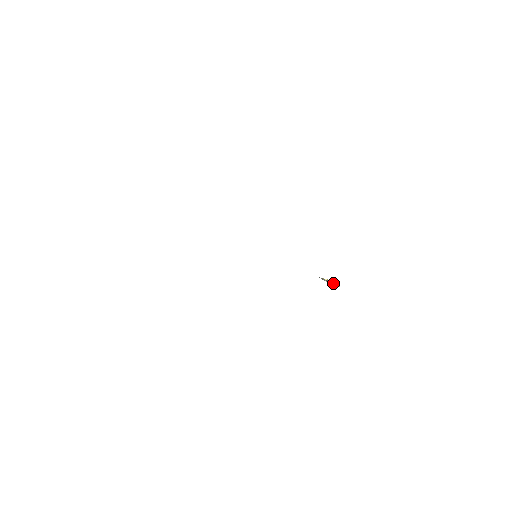
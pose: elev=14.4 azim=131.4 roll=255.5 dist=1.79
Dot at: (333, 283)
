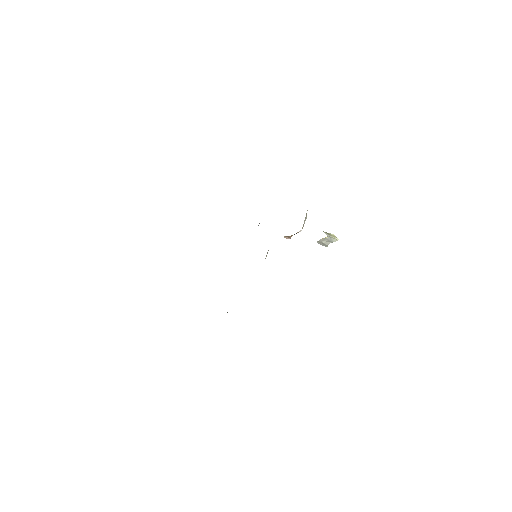
Dot at: (330, 239)
